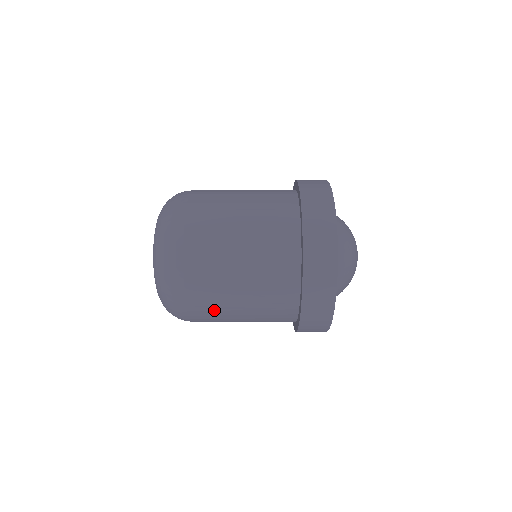
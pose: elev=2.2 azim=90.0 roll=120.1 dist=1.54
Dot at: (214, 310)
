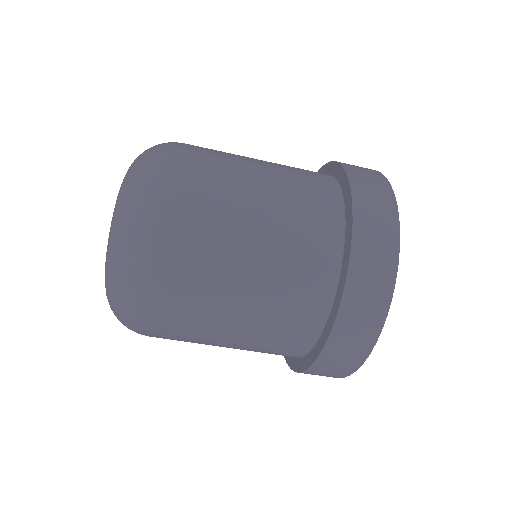
Dot at: (214, 215)
